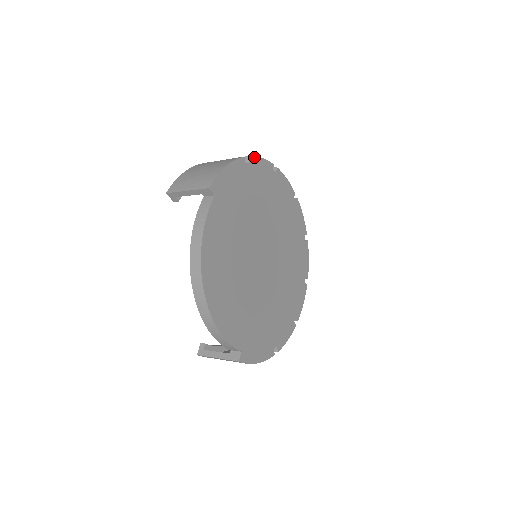
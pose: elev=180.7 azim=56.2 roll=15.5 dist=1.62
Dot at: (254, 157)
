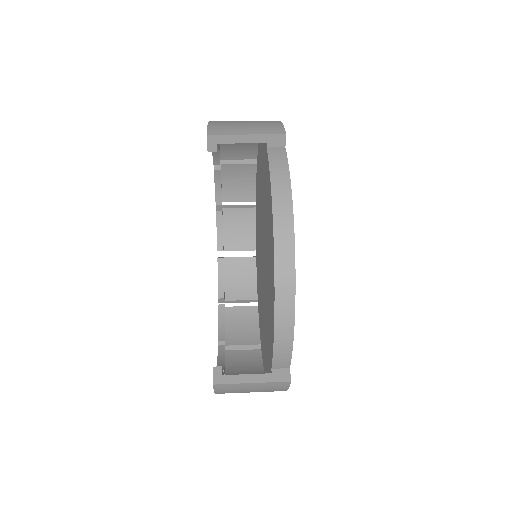
Dot at: occluded
